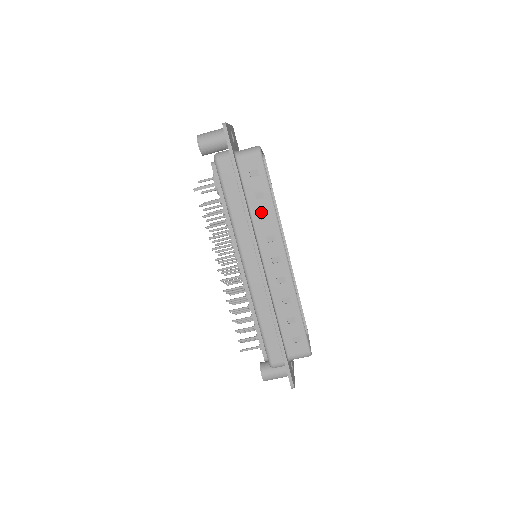
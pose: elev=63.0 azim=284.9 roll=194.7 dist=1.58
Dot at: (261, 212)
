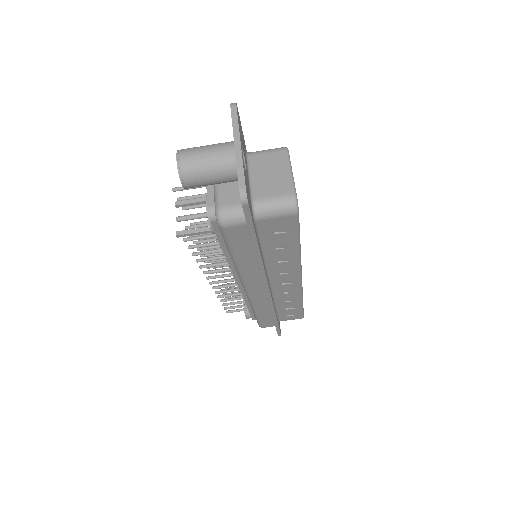
Dot at: (280, 257)
